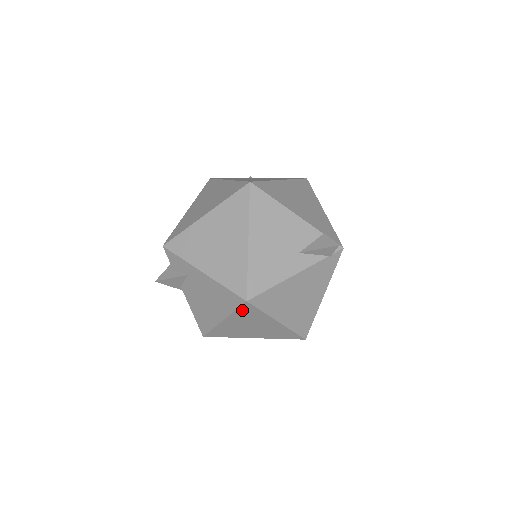
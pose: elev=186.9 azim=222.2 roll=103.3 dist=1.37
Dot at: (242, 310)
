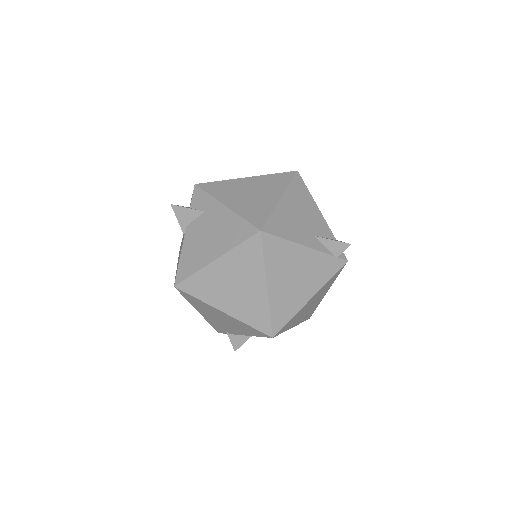
Dot at: (246, 246)
